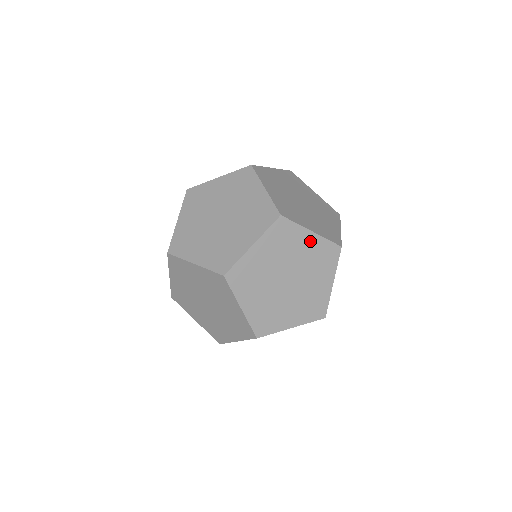
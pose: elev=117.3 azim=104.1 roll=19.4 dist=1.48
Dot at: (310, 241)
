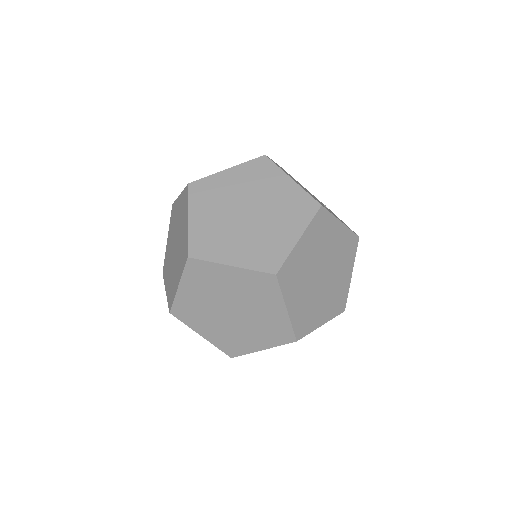
Dot at: (278, 312)
